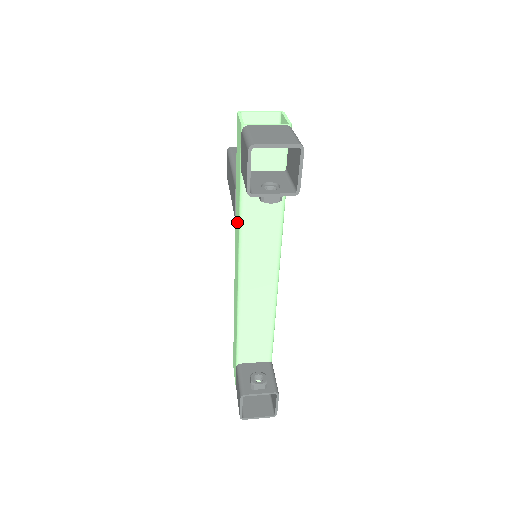
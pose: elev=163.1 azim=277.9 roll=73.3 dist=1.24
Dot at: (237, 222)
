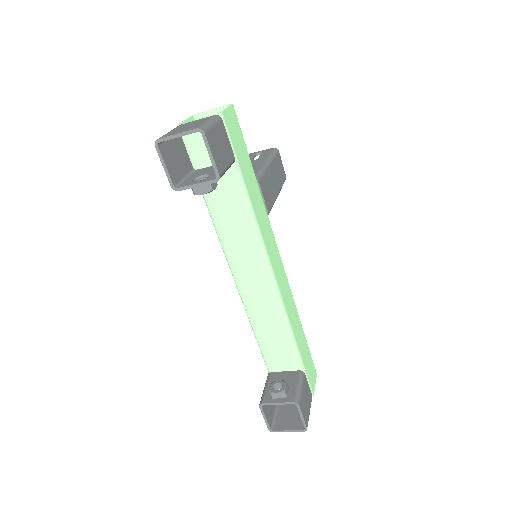
Dot at: occluded
